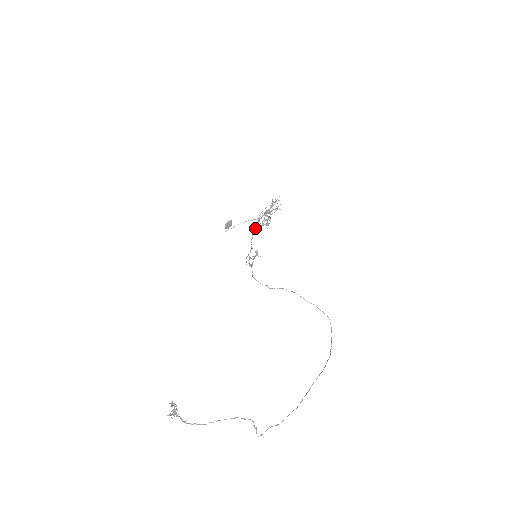
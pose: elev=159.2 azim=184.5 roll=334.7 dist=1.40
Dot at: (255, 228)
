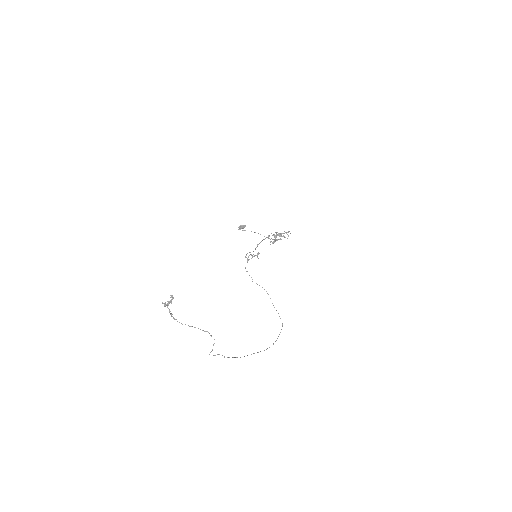
Dot at: (264, 239)
